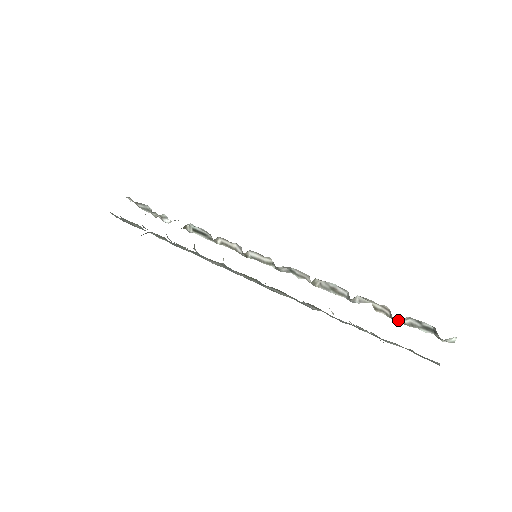
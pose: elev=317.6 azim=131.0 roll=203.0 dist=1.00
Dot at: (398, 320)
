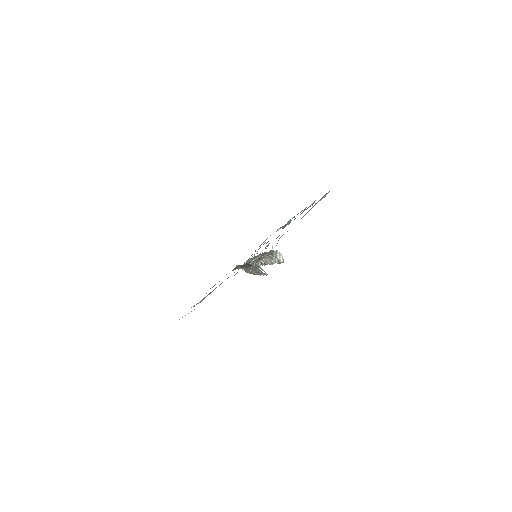
Dot at: (273, 259)
